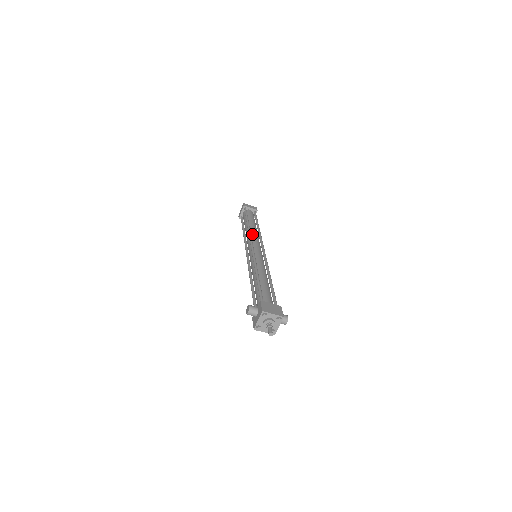
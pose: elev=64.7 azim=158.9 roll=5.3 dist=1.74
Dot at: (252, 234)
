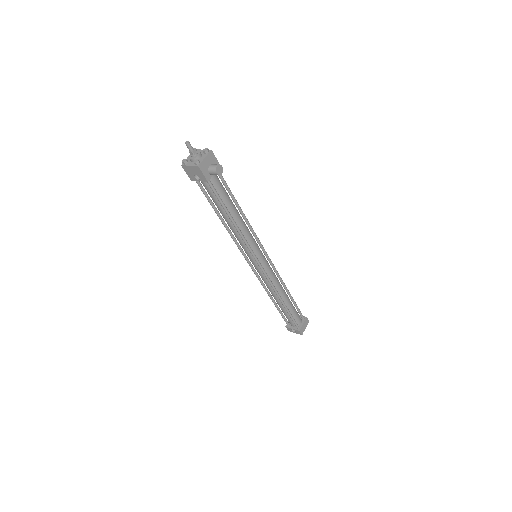
Dot at: occluded
